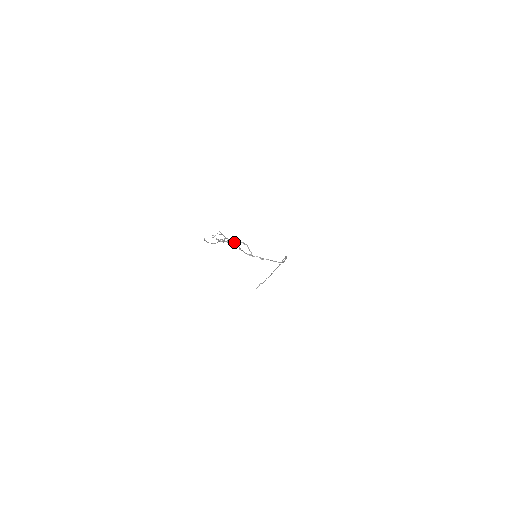
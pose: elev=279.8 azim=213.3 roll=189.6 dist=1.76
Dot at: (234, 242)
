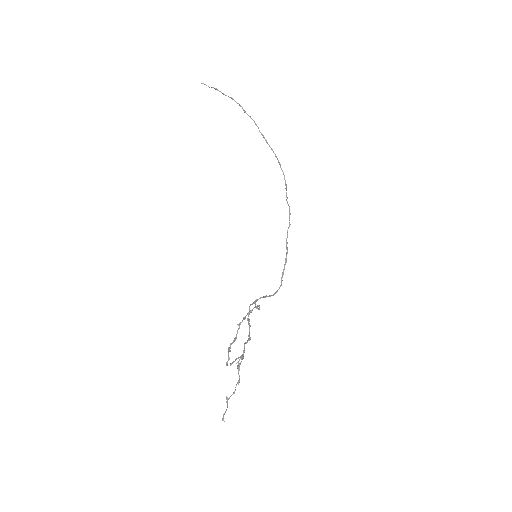
Dot at: occluded
